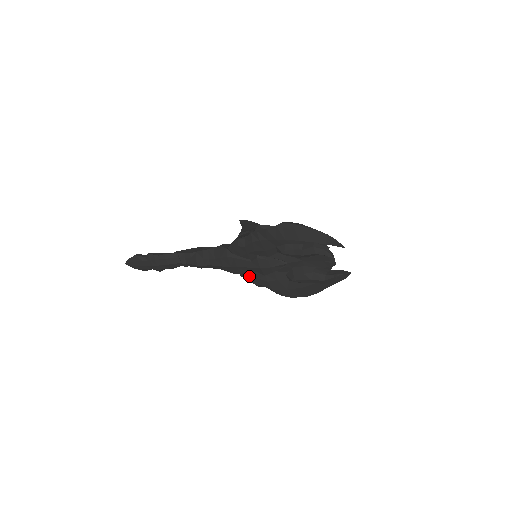
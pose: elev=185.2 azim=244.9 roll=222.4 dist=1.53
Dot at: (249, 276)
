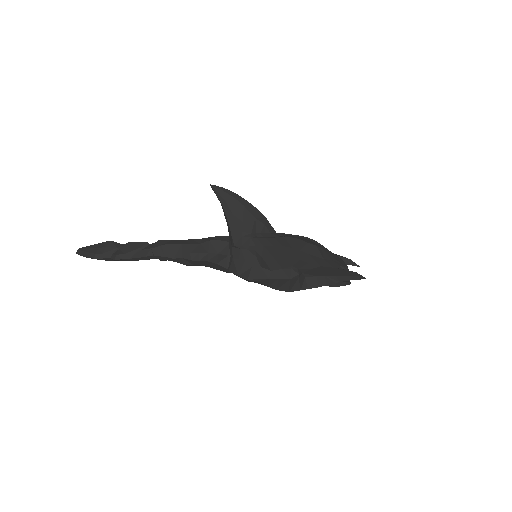
Dot at: occluded
